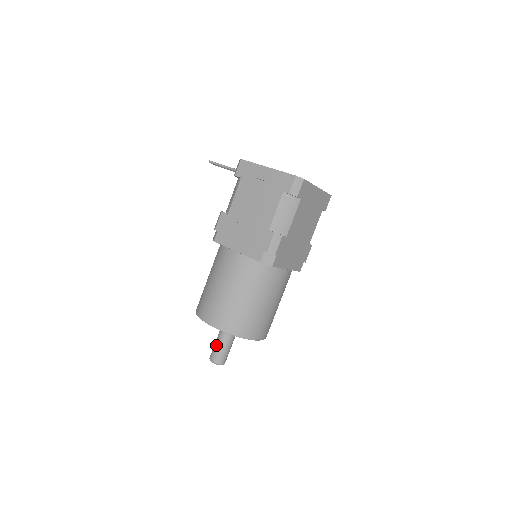
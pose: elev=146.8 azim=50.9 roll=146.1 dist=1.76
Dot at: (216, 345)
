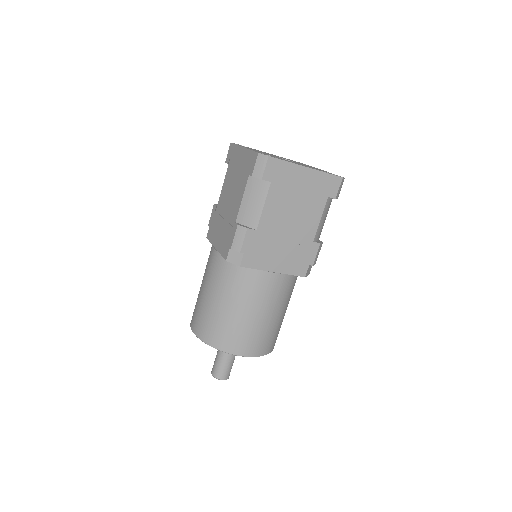
Dot at: (216, 356)
